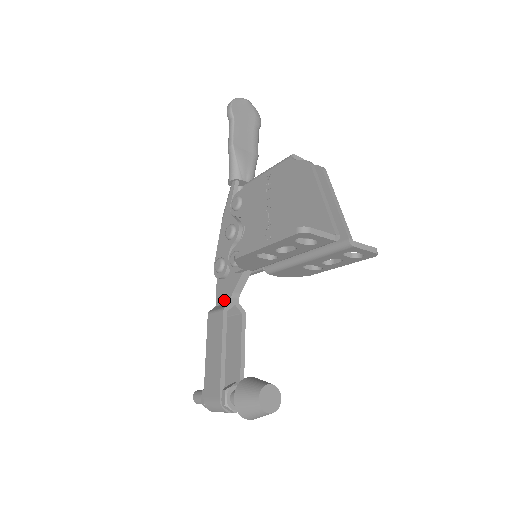
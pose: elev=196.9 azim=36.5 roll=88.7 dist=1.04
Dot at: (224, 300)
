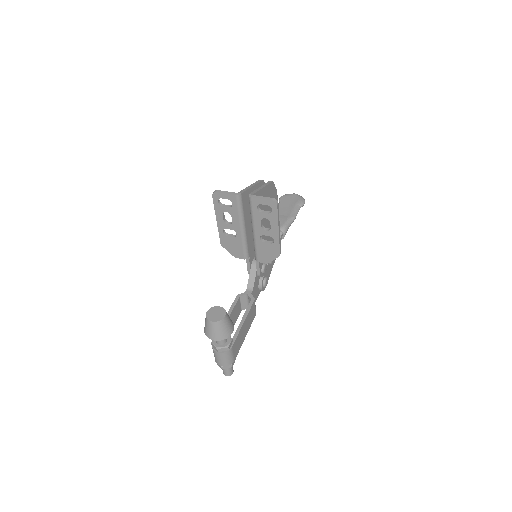
Dot at: occluded
